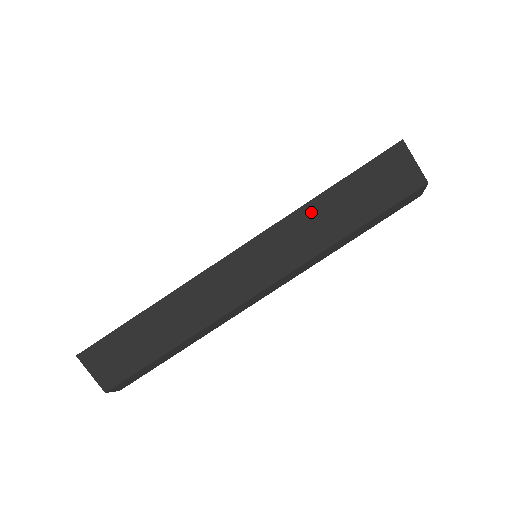
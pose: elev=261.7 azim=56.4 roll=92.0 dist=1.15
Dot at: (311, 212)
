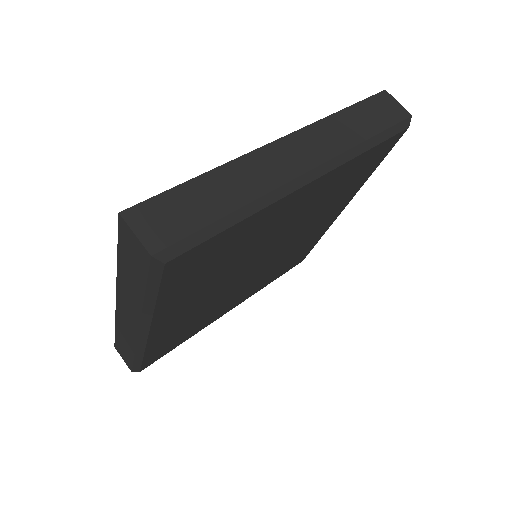
Dot at: (336, 121)
